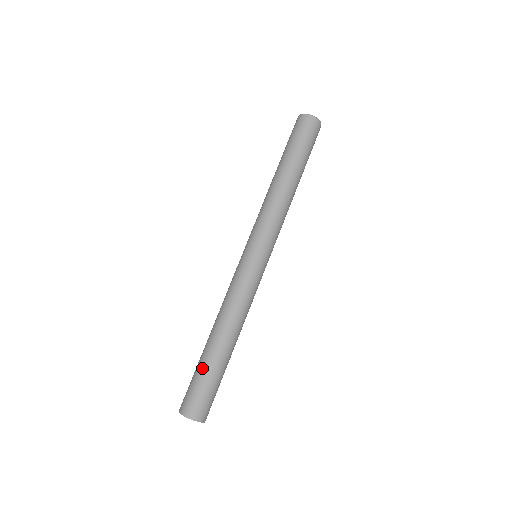
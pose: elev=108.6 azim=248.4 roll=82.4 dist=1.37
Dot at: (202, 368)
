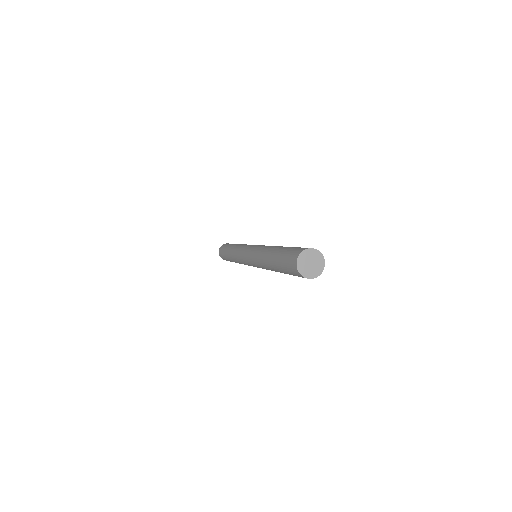
Dot at: (283, 250)
